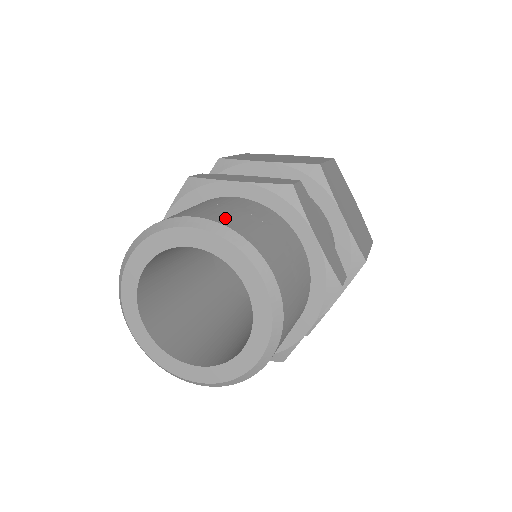
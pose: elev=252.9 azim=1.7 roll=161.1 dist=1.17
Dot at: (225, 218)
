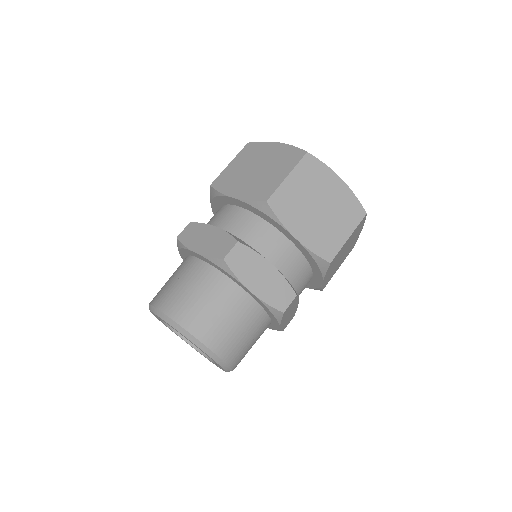
Dot at: (175, 308)
